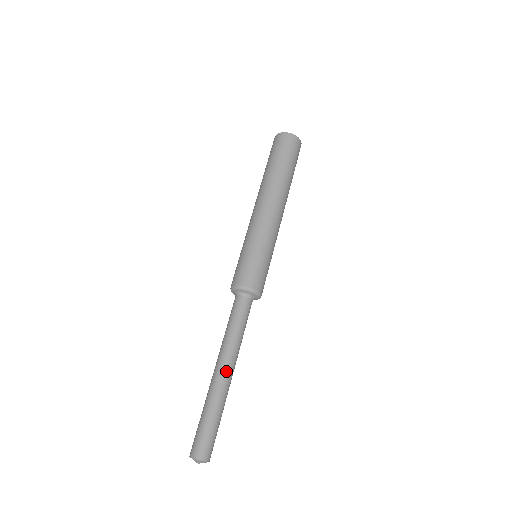
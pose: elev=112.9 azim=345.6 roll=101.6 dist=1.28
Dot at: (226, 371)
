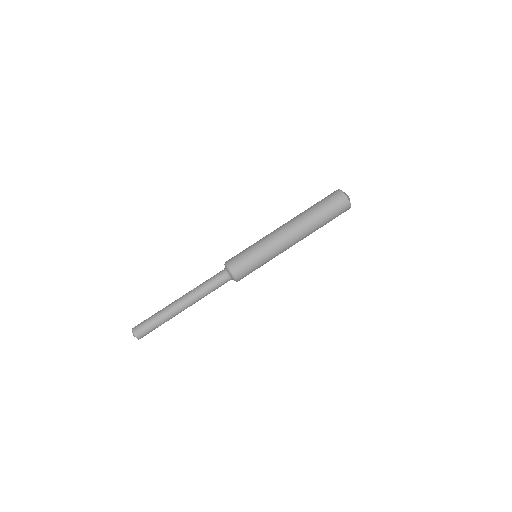
Dot at: (182, 303)
